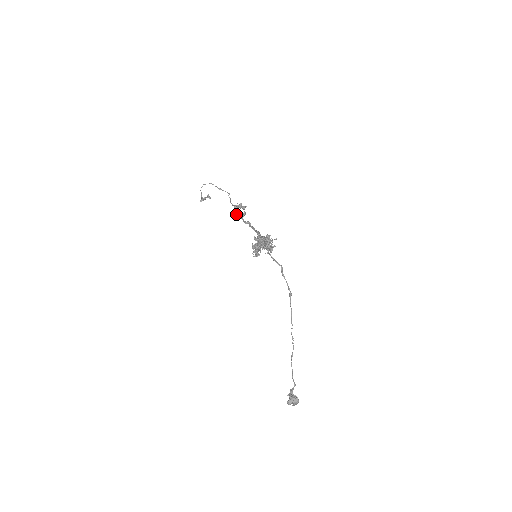
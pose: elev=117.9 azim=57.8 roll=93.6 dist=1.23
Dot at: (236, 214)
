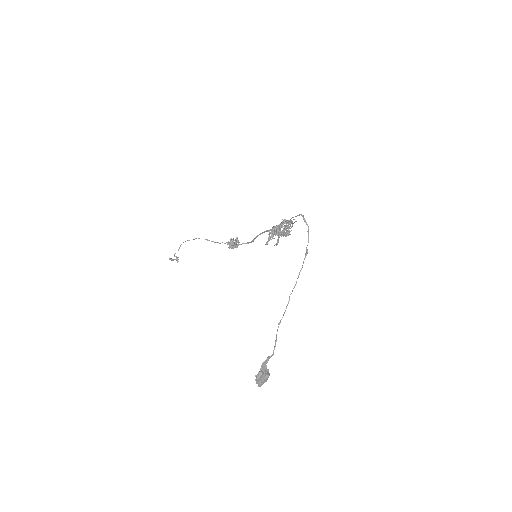
Dot at: (232, 243)
